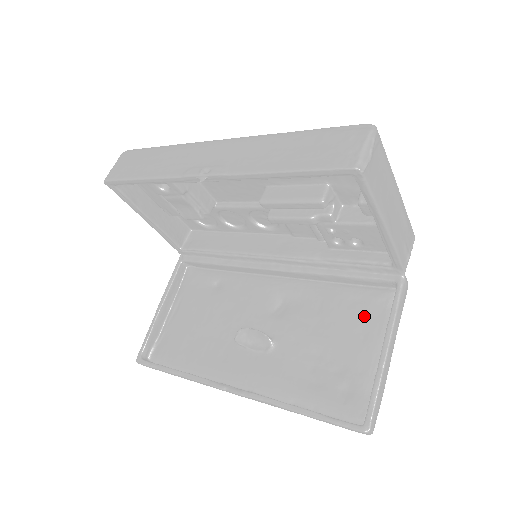
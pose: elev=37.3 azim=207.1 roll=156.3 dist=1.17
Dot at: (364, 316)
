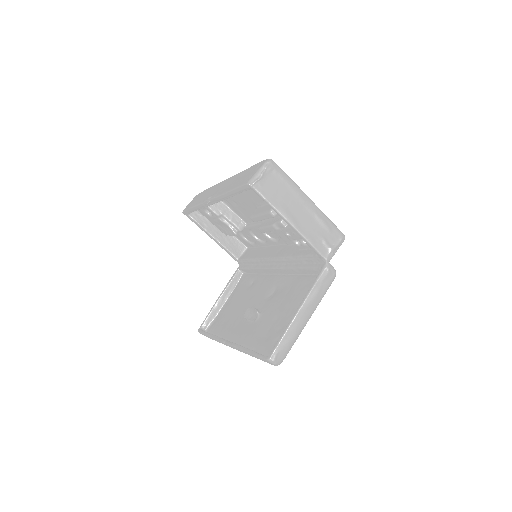
Dot at: (305, 294)
